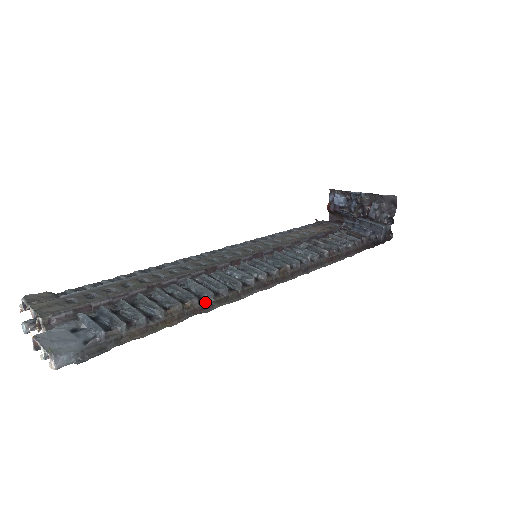
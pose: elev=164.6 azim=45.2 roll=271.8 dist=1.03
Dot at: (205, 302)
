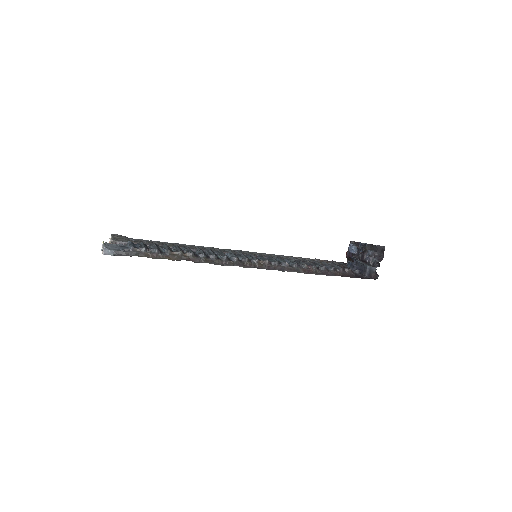
Dot at: (197, 257)
